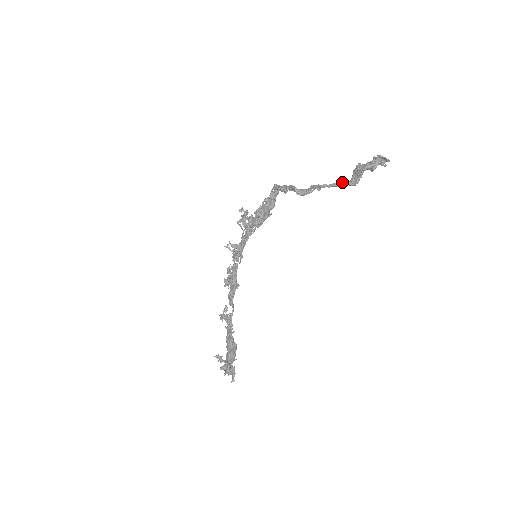
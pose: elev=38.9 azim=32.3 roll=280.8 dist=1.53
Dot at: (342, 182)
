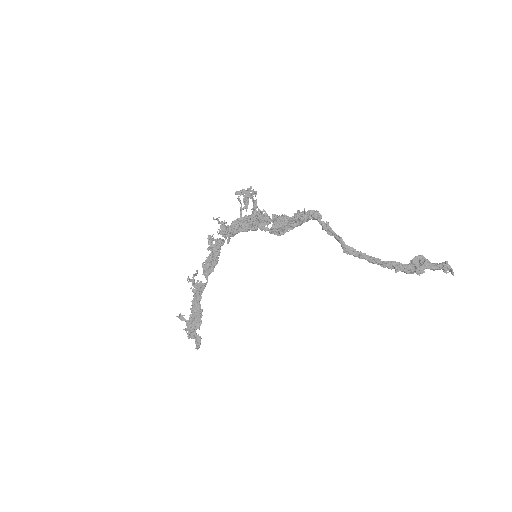
Dot at: (397, 265)
